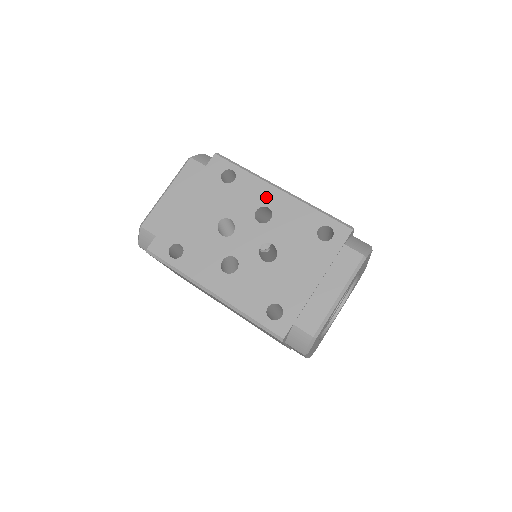
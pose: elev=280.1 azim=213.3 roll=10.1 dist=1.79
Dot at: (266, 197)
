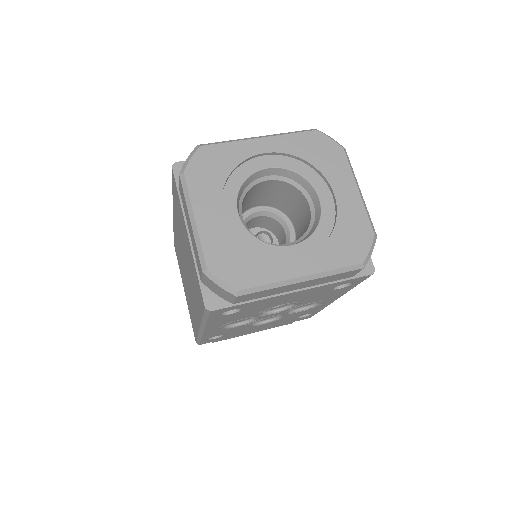
Dot at: occluded
